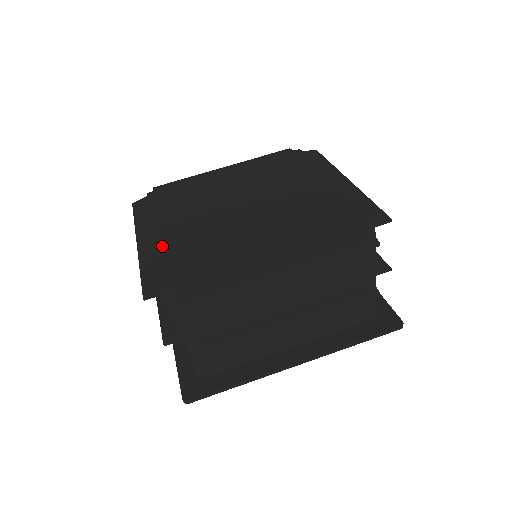
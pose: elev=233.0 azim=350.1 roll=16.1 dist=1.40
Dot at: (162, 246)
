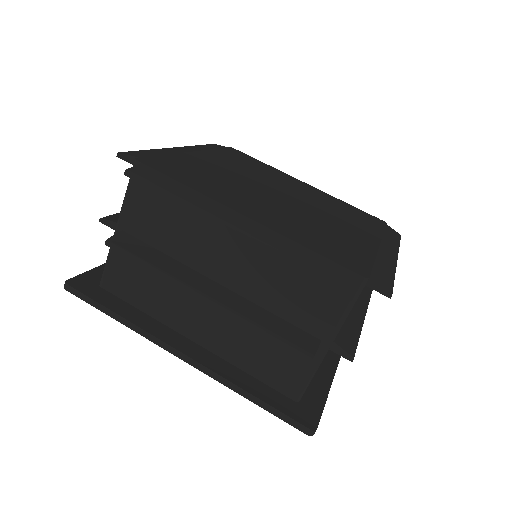
Dot at: (185, 155)
